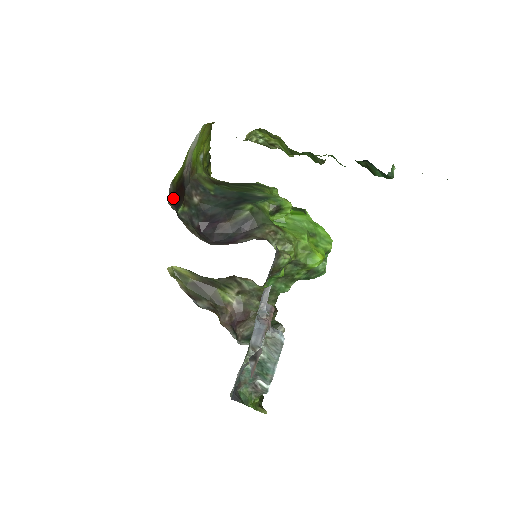
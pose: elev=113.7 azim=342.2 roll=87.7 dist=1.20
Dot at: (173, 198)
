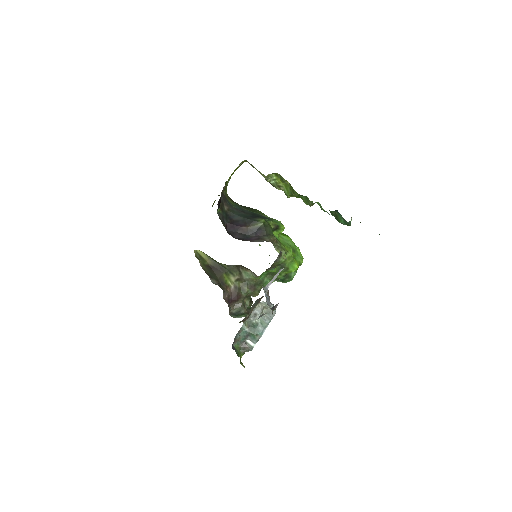
Dot at: (219, 201)
